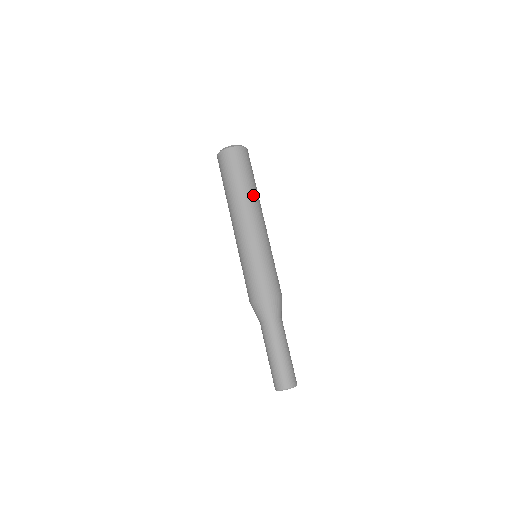
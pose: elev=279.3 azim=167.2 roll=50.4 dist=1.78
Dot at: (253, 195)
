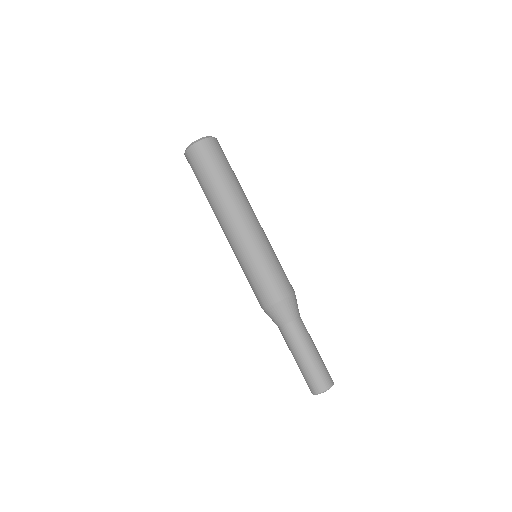
Dot at: (240, 189)
